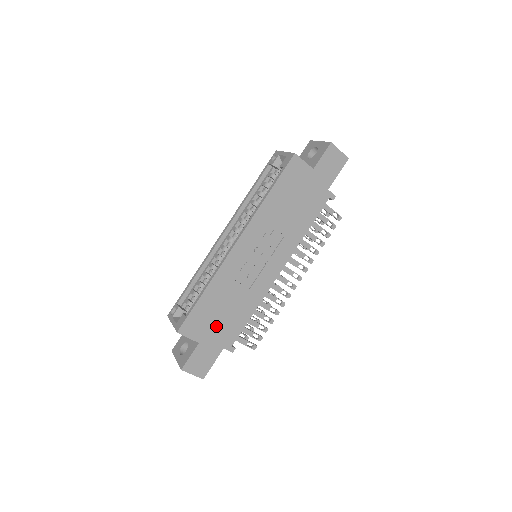
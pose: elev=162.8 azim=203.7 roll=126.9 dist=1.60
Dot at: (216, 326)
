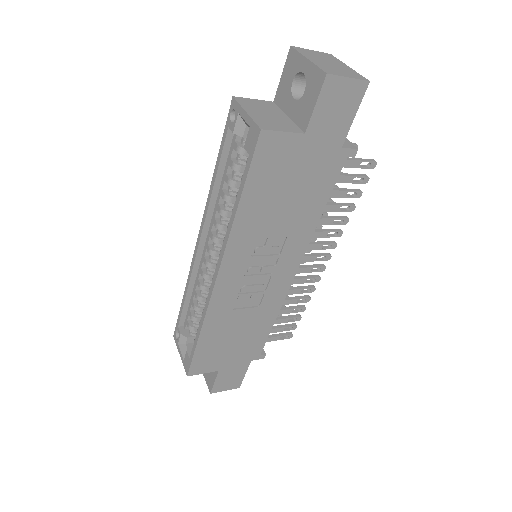
Dot at: (232, 351)
